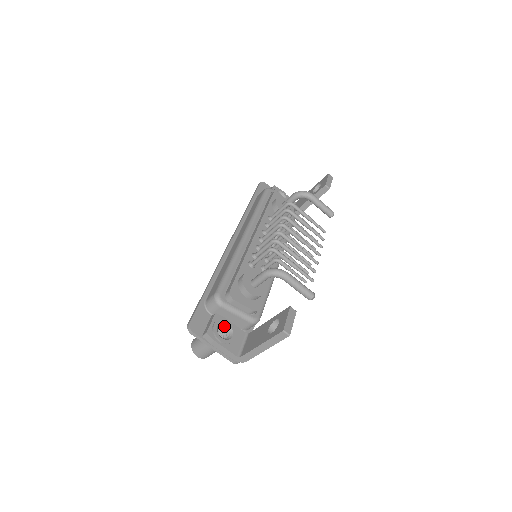
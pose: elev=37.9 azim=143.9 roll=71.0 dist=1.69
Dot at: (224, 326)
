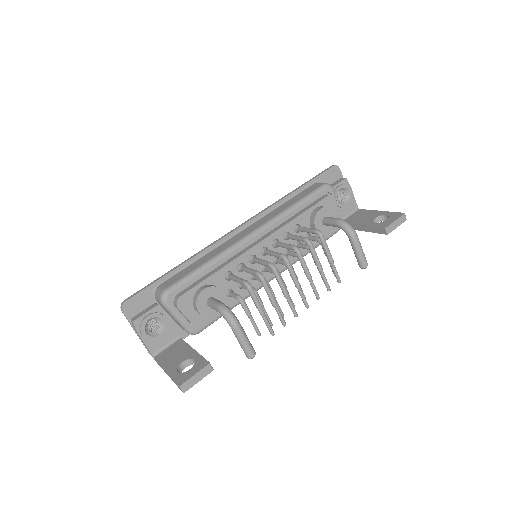
Dot at: (159, 320)
